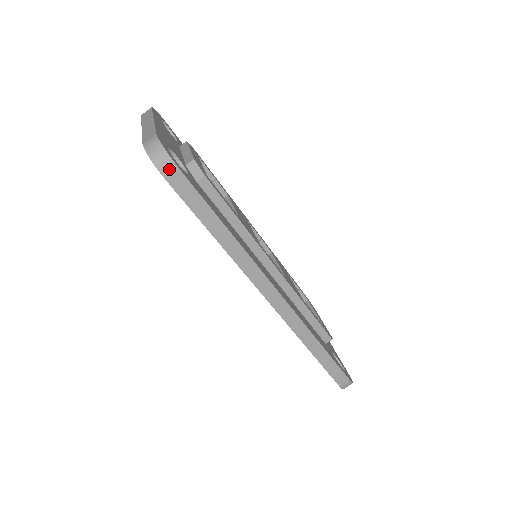
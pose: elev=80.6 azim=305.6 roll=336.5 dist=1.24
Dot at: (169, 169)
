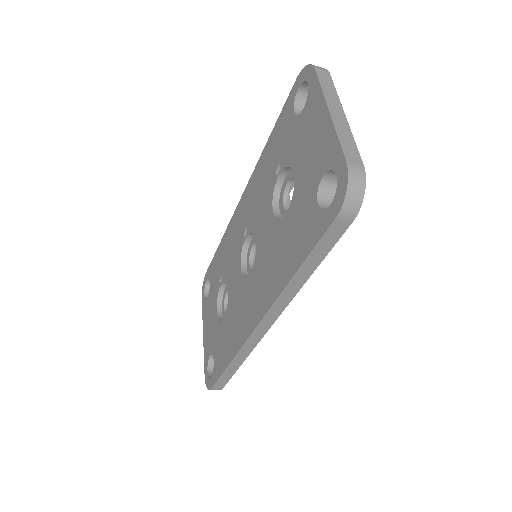
Dot at: (349, 214)
